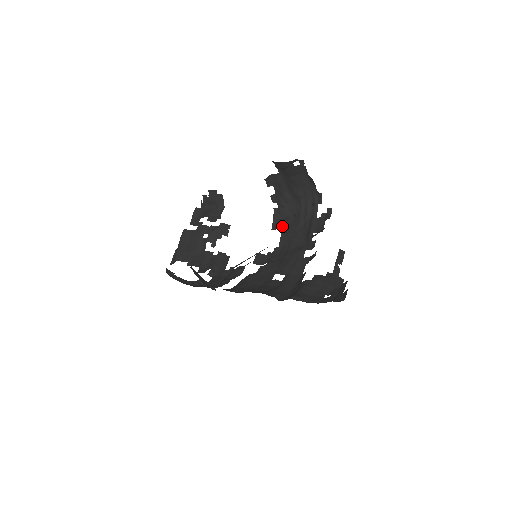
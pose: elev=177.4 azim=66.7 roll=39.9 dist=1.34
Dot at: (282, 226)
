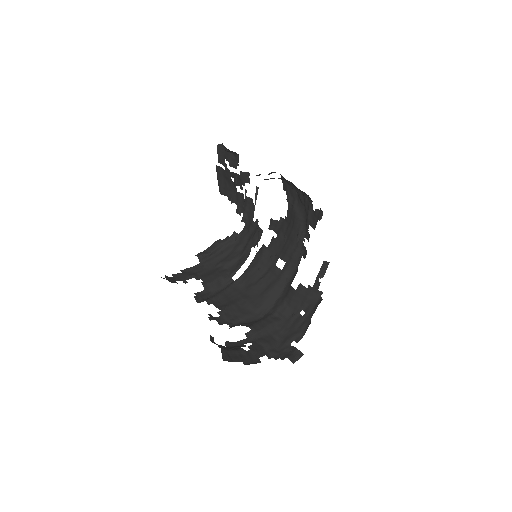
Dot at: (288, 196)
